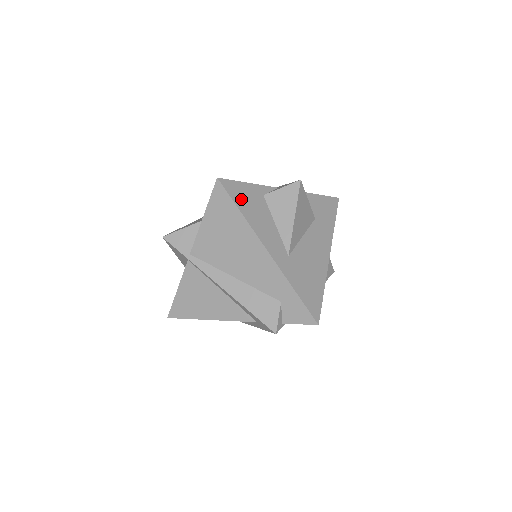
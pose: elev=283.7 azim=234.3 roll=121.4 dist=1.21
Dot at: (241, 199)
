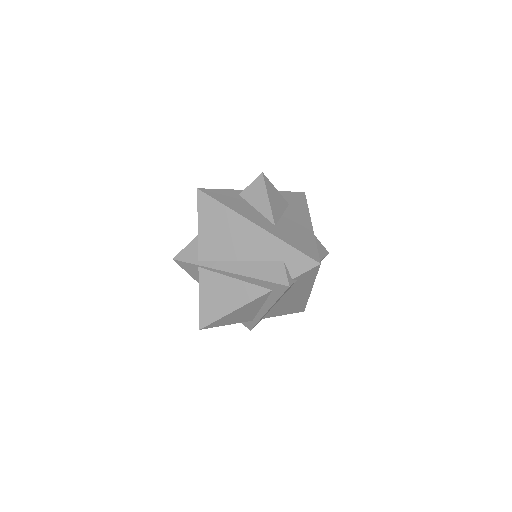
Dot at: (221, 198)
